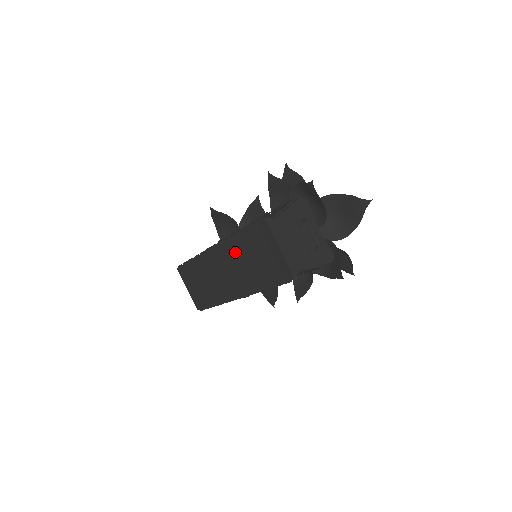
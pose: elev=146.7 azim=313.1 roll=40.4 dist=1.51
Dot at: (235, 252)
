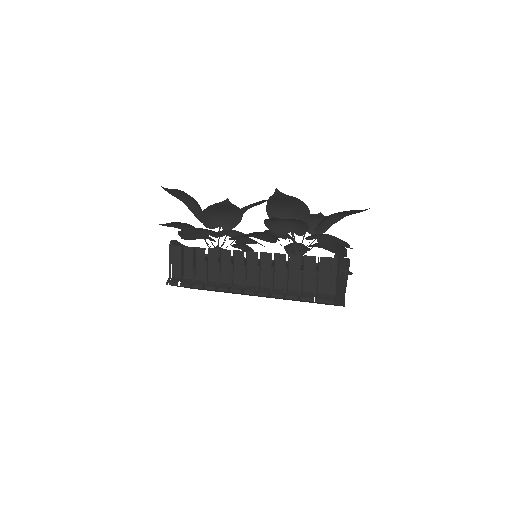
Dot at: occluded
